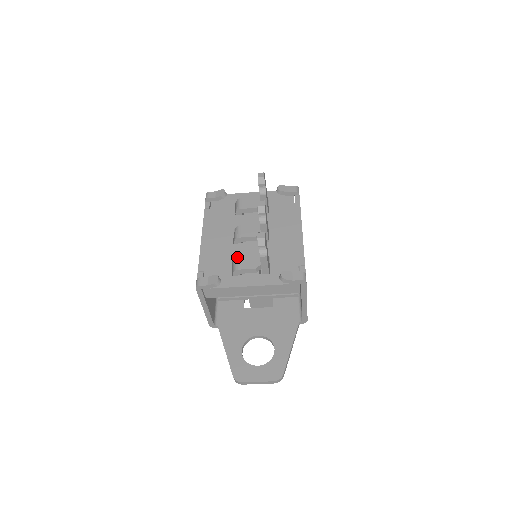
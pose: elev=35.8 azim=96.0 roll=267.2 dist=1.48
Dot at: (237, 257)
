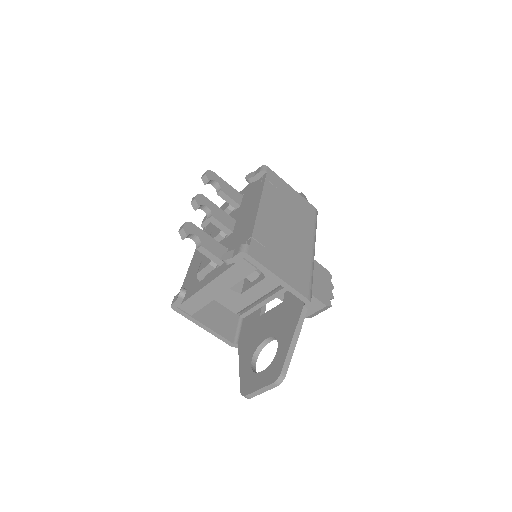
Dot at: occluded
